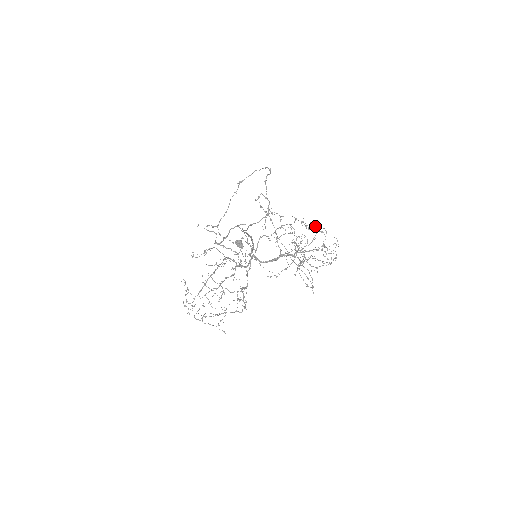
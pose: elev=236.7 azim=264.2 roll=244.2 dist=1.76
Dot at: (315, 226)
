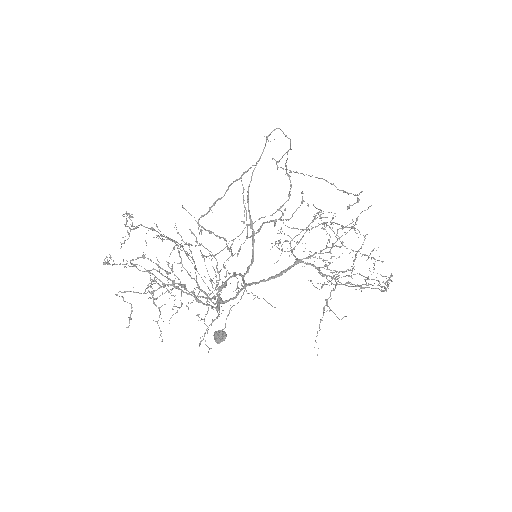
Dot at: (350, 252)
